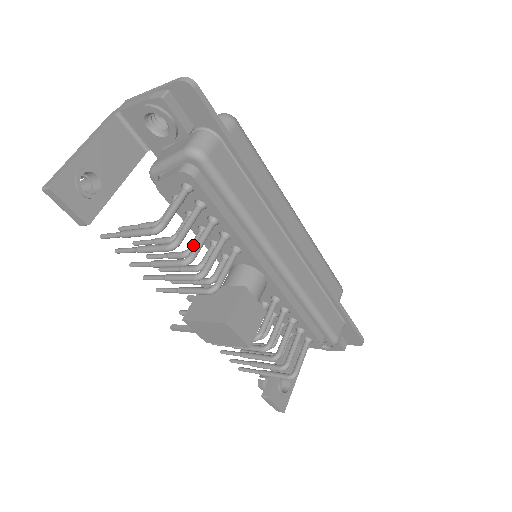
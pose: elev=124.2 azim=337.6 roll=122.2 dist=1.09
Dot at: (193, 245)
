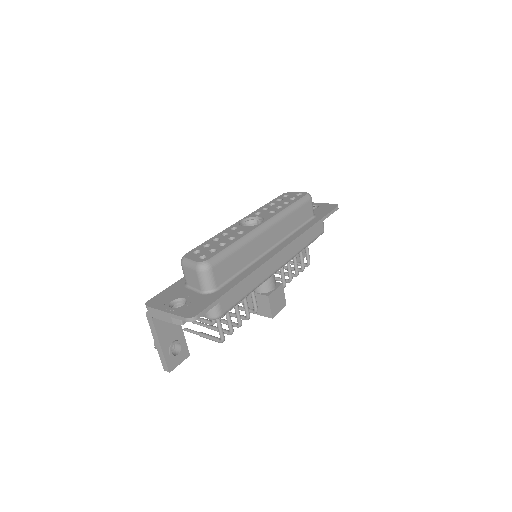
Dot at: occluded
